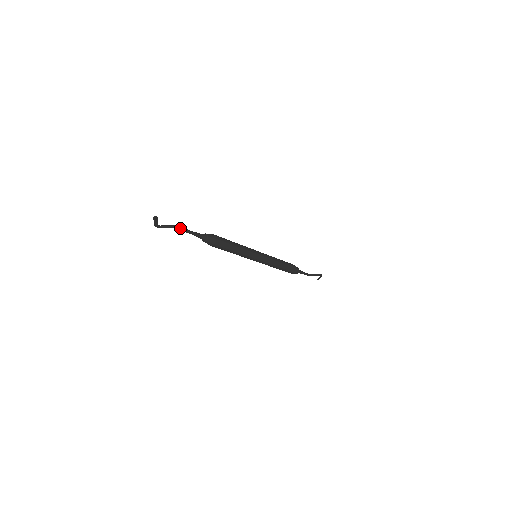
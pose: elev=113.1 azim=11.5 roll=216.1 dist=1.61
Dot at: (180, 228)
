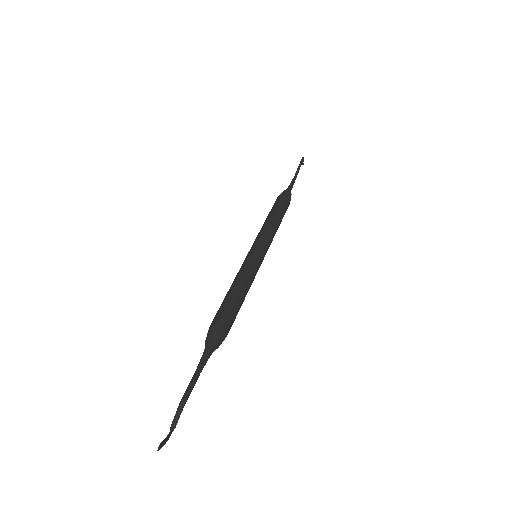
Dot at: (187, 394)
